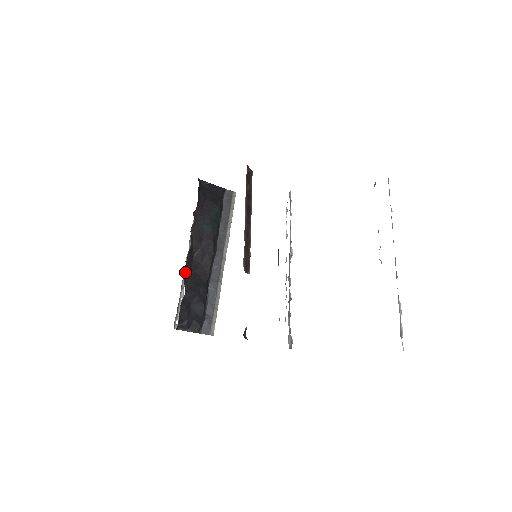
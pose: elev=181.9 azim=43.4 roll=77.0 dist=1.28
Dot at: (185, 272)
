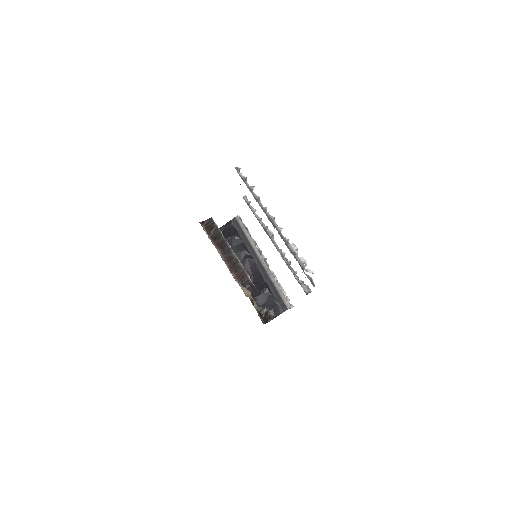
Dot at: (247, 289)
